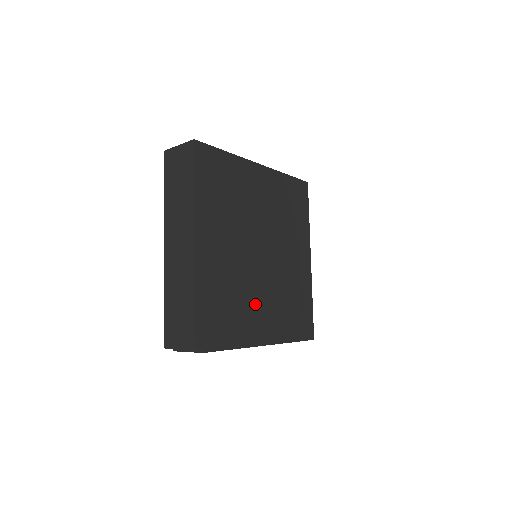
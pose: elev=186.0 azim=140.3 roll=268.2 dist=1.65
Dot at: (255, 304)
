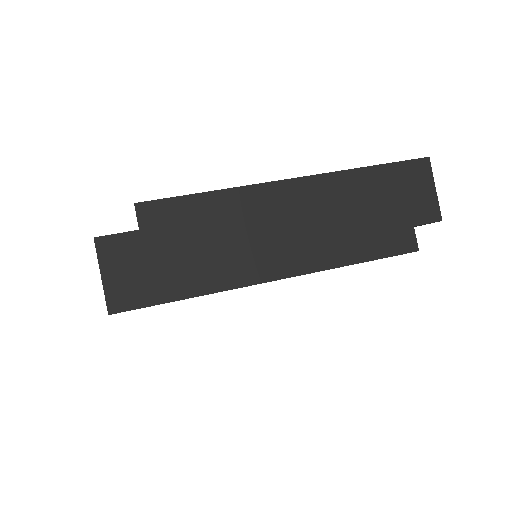
Dot at: occluded
